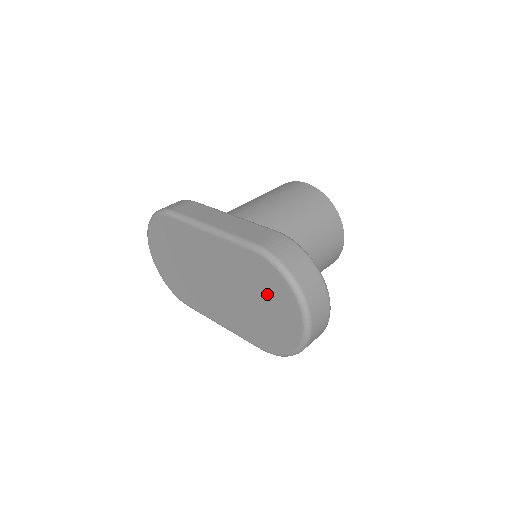
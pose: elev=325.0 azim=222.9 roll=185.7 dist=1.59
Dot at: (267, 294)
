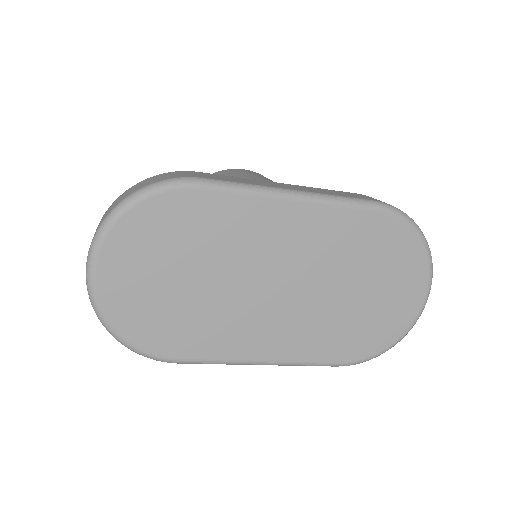
Dot at: (383, 269)
